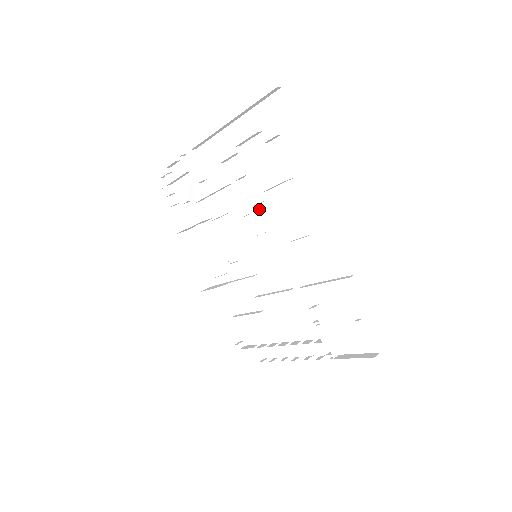
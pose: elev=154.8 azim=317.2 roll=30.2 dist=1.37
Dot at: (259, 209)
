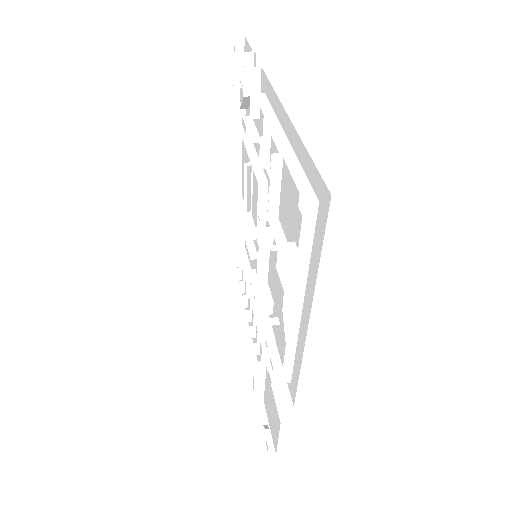
Dot at: occluded
